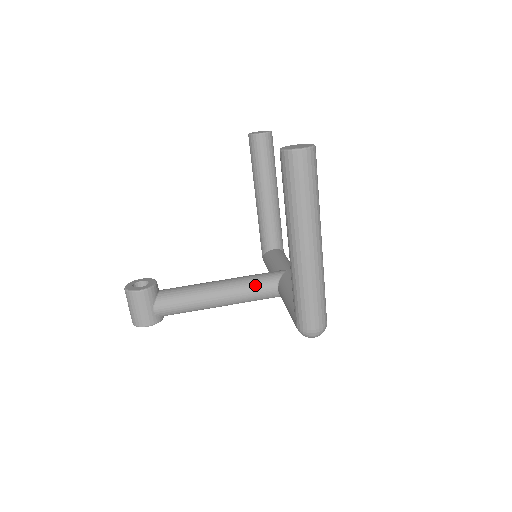
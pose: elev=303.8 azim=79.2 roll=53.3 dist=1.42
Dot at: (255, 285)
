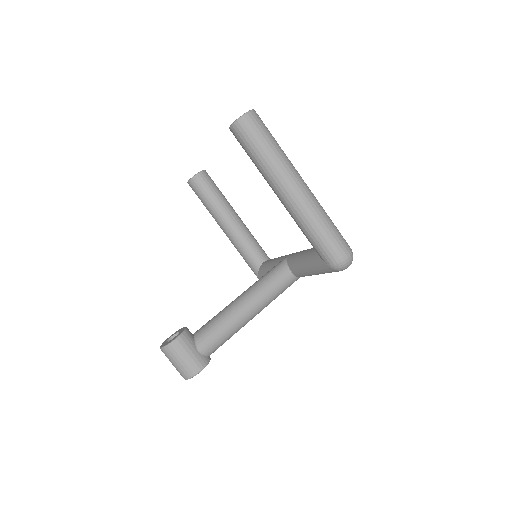
Dot at: (271, 279)
